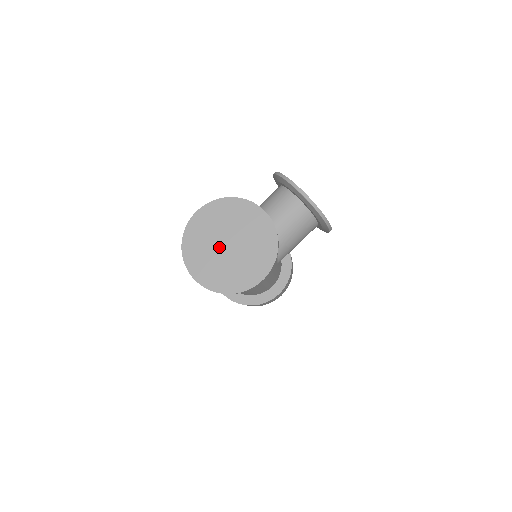
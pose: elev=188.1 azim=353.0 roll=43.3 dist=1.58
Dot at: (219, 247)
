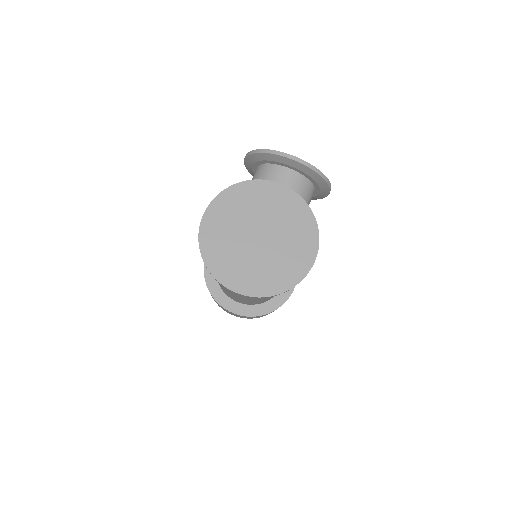
Dot at: (249, 244)
